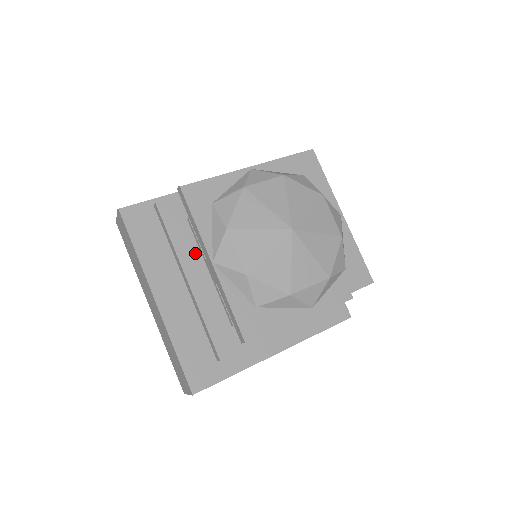
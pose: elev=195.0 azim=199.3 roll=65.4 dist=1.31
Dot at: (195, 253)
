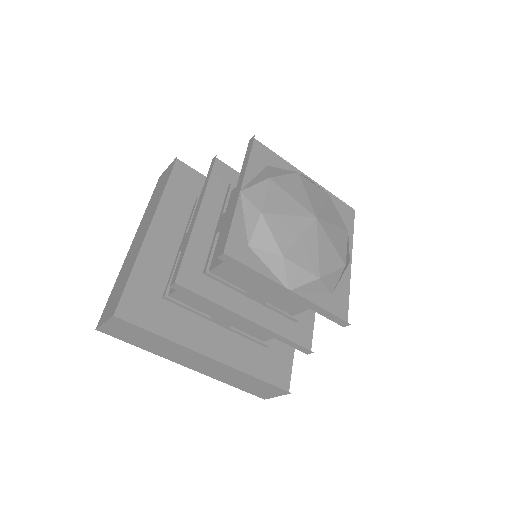
Dot at: (217, 206)
